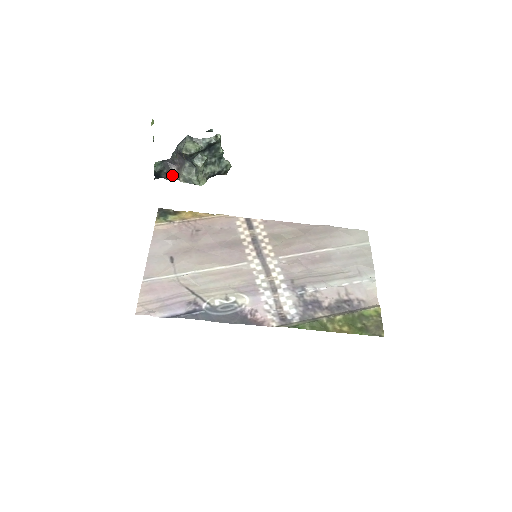
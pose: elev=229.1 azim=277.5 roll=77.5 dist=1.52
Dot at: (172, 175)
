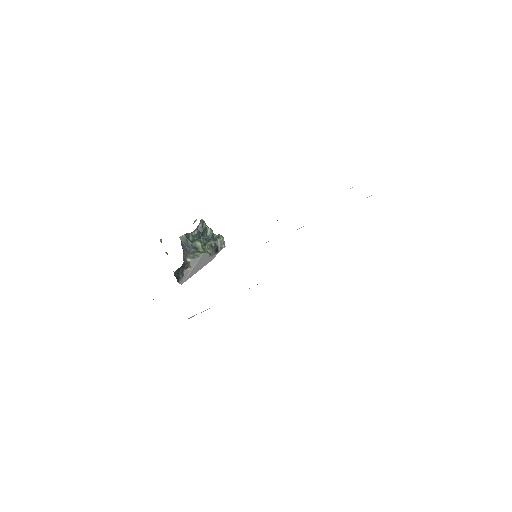
Dot at: (186, 268)
